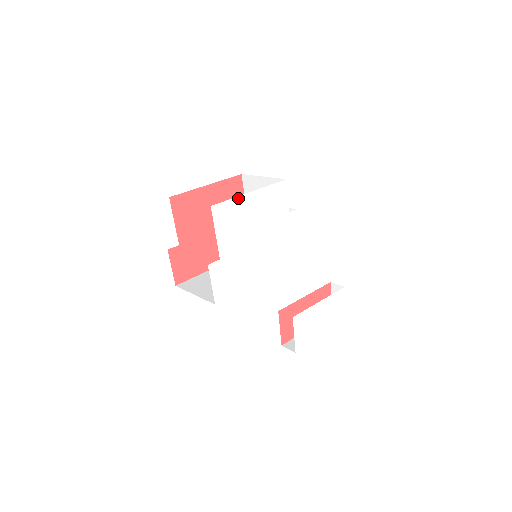
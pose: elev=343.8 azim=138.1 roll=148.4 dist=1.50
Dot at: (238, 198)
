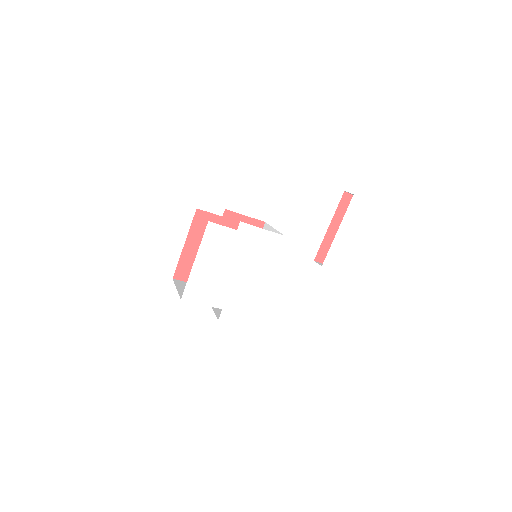
Dot at: (191, 274)
